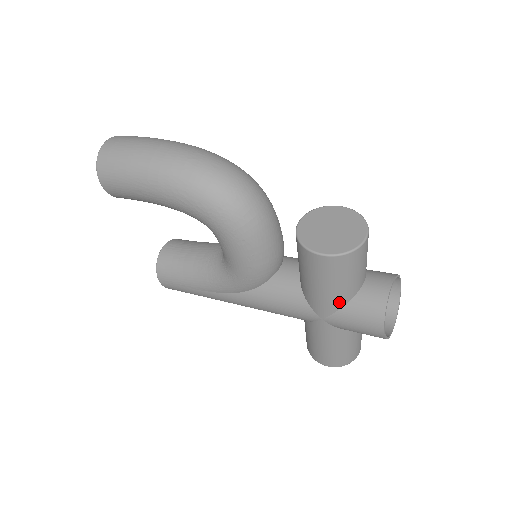
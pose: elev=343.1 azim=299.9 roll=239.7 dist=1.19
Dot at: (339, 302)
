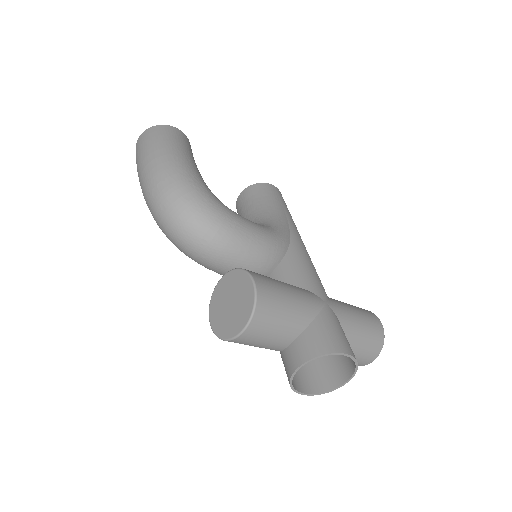
Dot at: occluded
